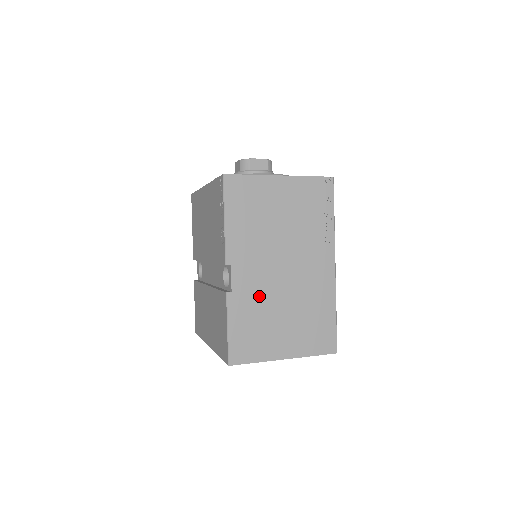
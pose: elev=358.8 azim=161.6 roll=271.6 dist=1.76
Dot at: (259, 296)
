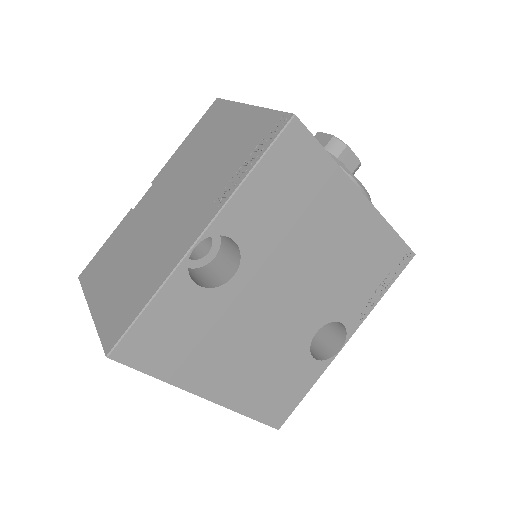
Dot at: (138, 226)
